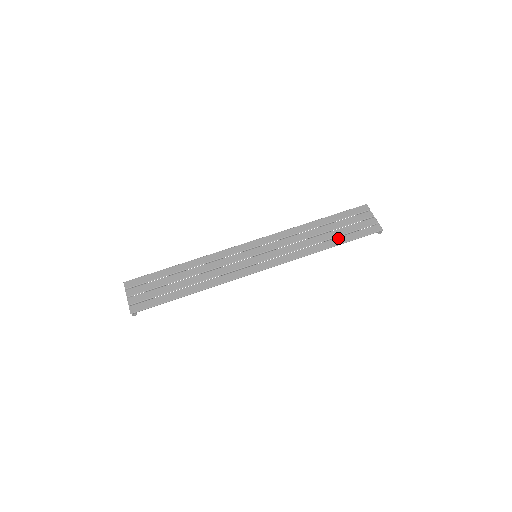
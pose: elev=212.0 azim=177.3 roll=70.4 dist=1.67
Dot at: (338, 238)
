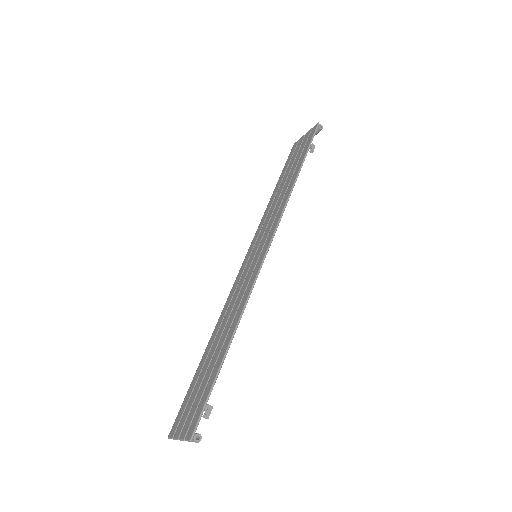
Dot at: (297, 165)
